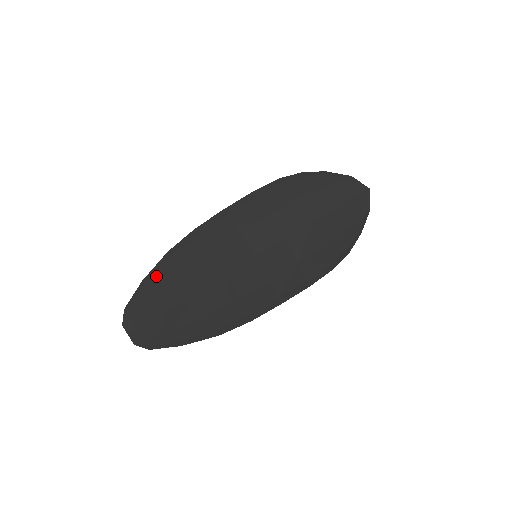
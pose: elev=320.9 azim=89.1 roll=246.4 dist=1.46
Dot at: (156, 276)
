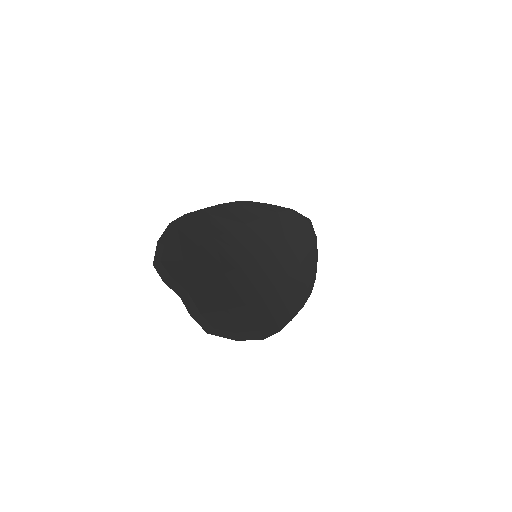
Dot at: (173, 240)
